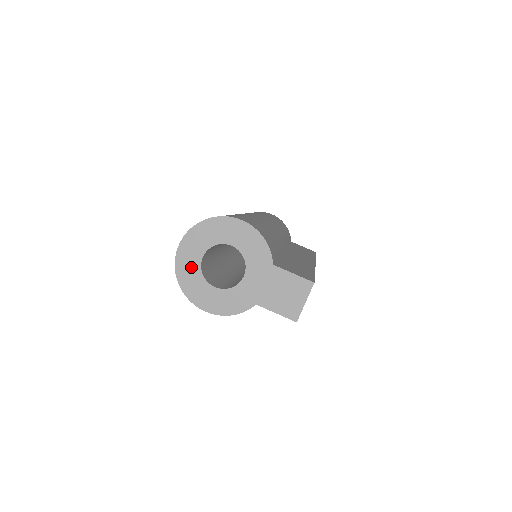
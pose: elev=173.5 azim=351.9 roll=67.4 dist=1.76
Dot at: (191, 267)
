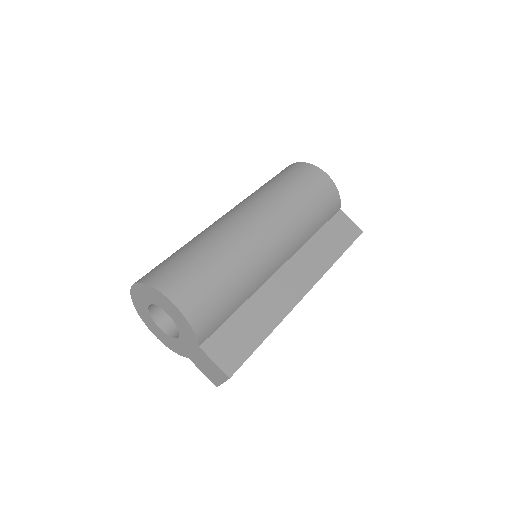
Dot at: (142, 306)
